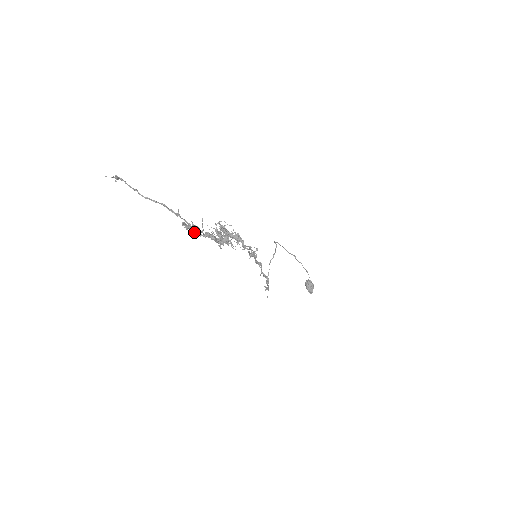
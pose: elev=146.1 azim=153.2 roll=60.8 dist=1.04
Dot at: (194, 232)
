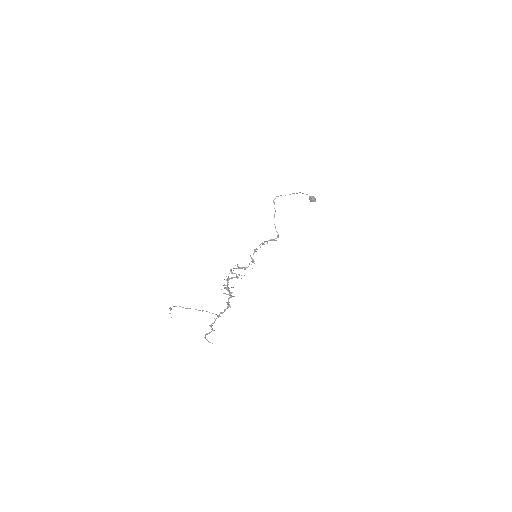
Dot at: occluded
